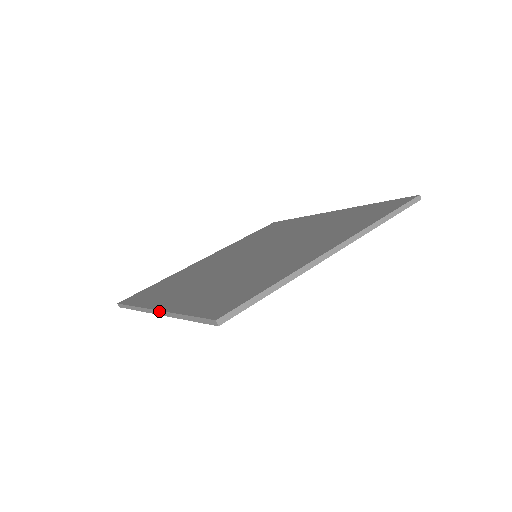
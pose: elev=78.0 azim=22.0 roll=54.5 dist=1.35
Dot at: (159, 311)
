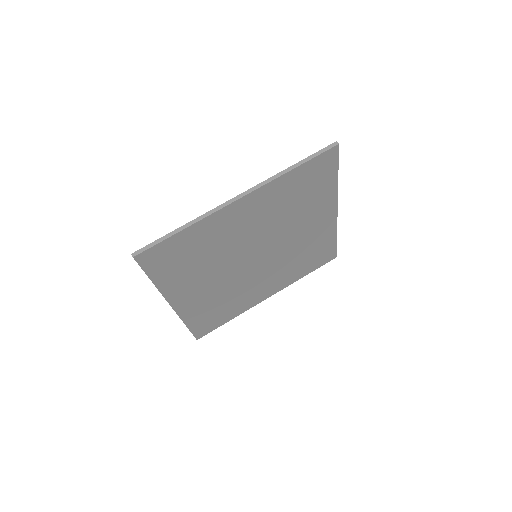
Dot at: (249, 189)
